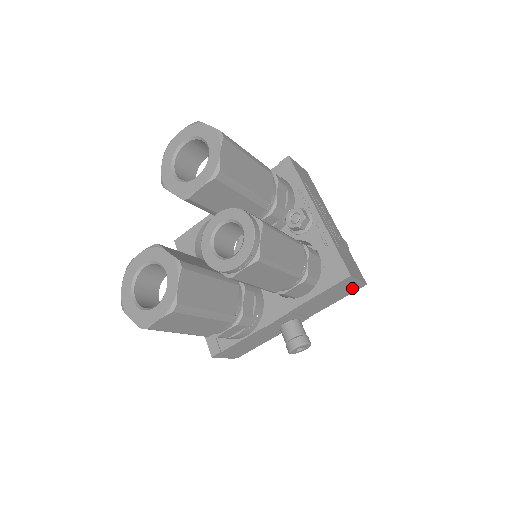
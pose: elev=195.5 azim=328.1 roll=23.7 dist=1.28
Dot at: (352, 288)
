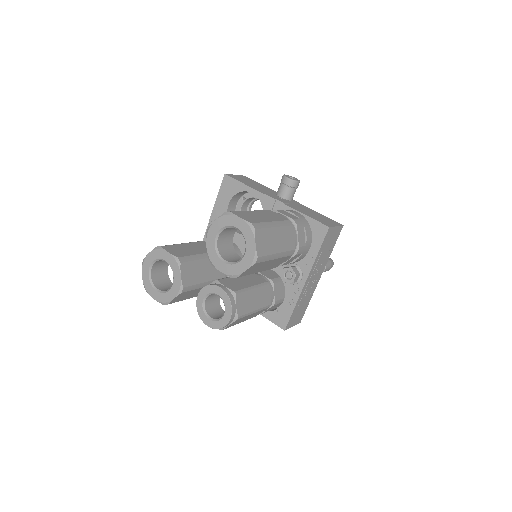
Dot at: occluded
